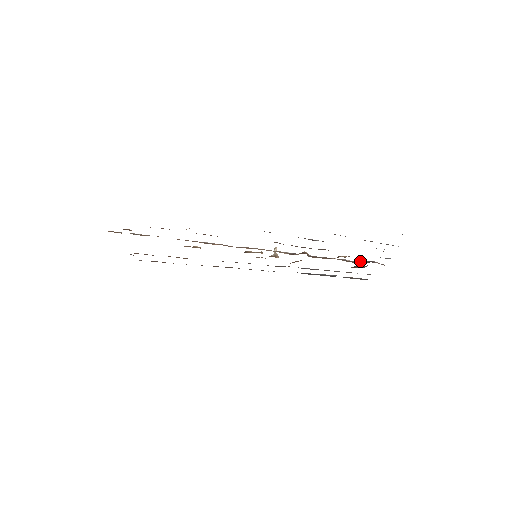
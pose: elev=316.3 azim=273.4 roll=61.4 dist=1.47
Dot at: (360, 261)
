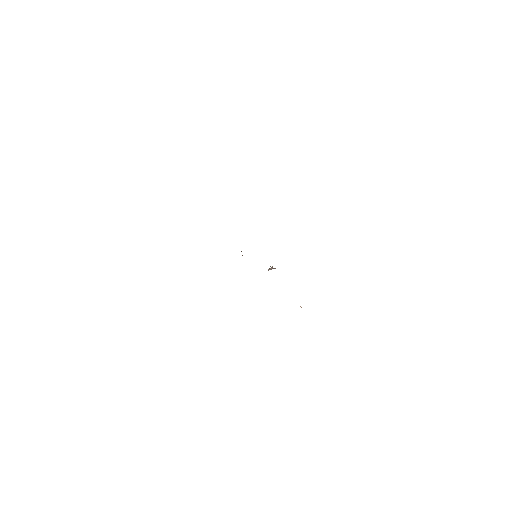
Dot at: occluded
